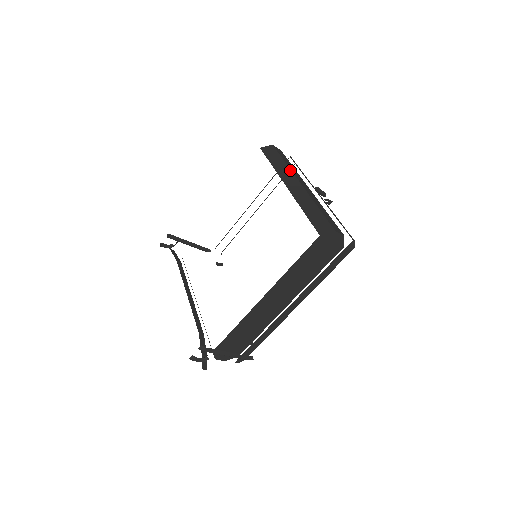
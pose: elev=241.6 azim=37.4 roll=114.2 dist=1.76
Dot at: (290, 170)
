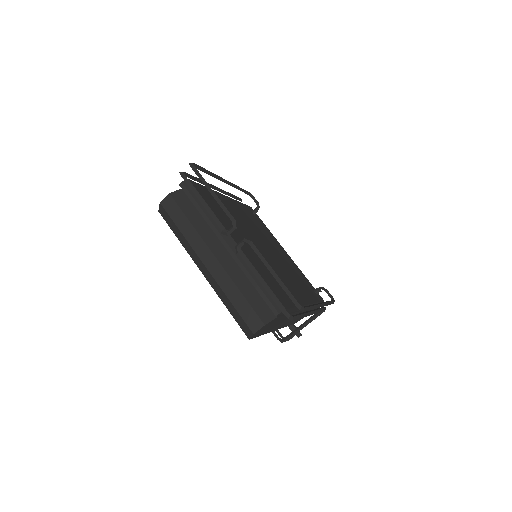
Dot at: (190, 246)
